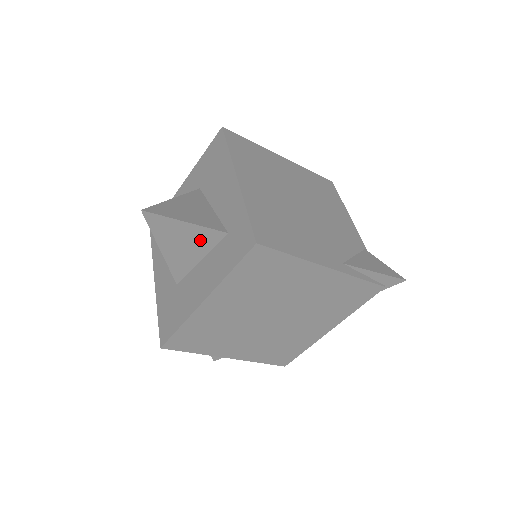
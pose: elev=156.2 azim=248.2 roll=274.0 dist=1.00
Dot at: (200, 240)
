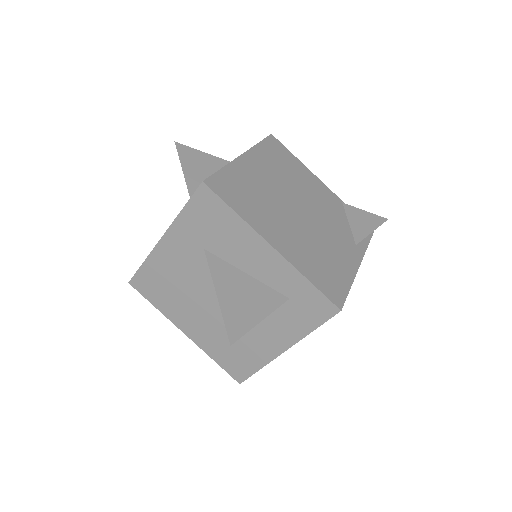
Dot at: occluded
